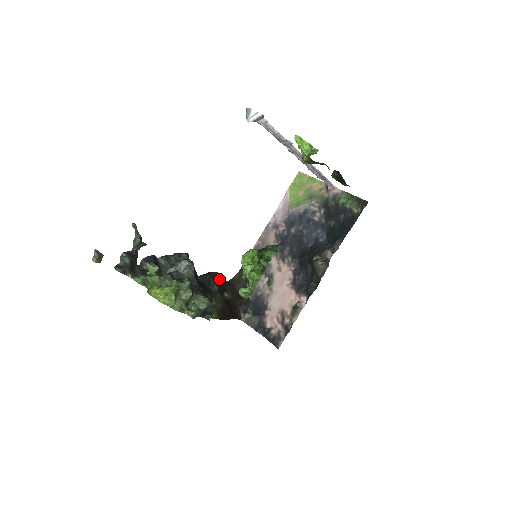
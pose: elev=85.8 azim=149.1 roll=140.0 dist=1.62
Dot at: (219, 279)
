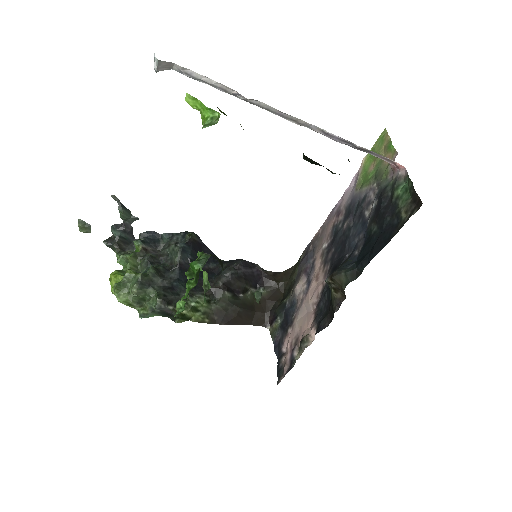
Dot at: (230, 272)
